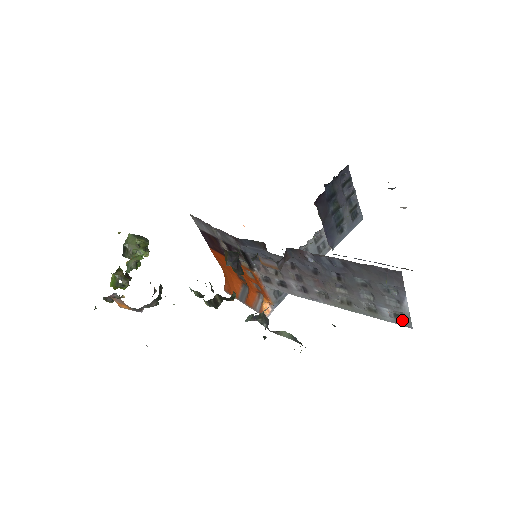
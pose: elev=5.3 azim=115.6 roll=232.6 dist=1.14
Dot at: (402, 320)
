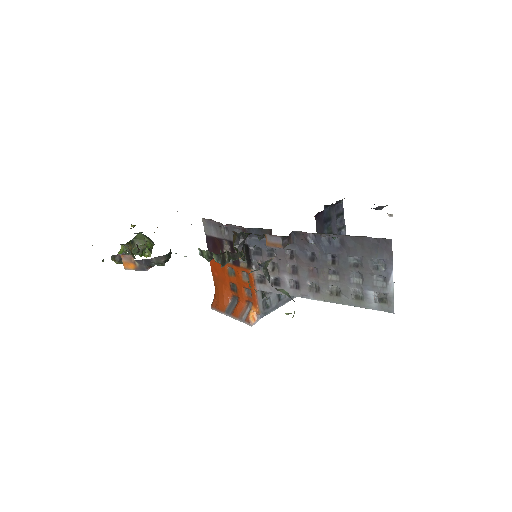
Dot at: (386, 304)
